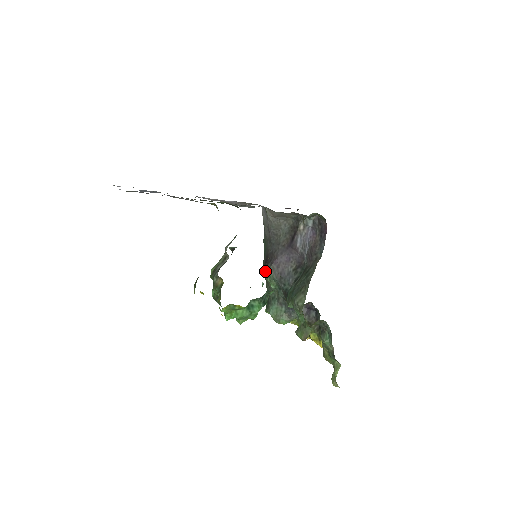
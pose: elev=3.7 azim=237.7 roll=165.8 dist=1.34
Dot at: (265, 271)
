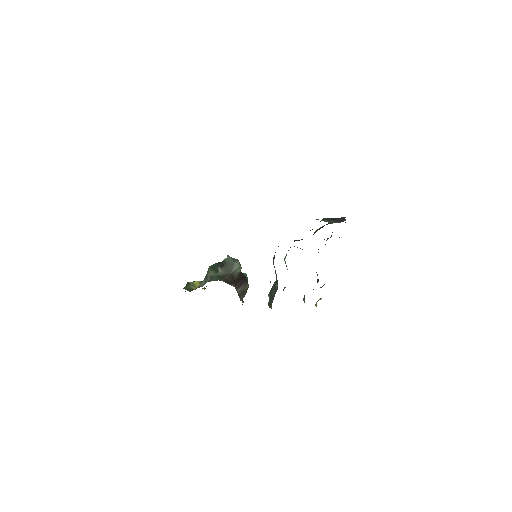
Dot at: occluded
